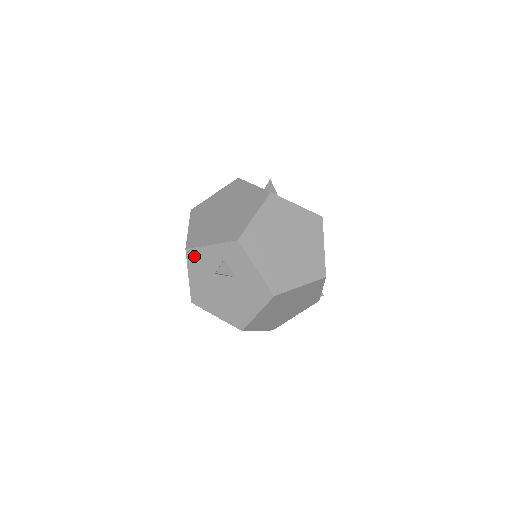
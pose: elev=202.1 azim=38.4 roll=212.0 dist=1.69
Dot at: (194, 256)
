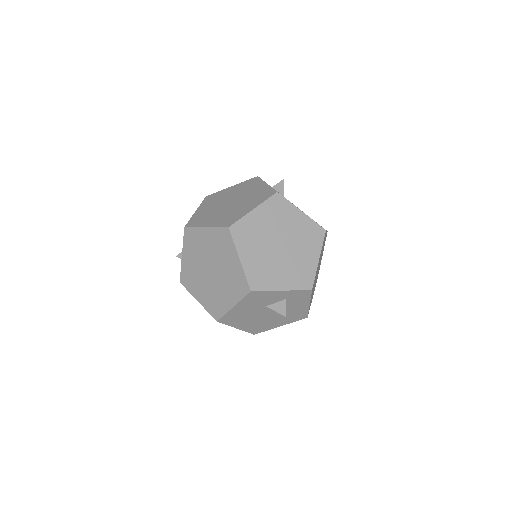
Dot at: (256, 296)
